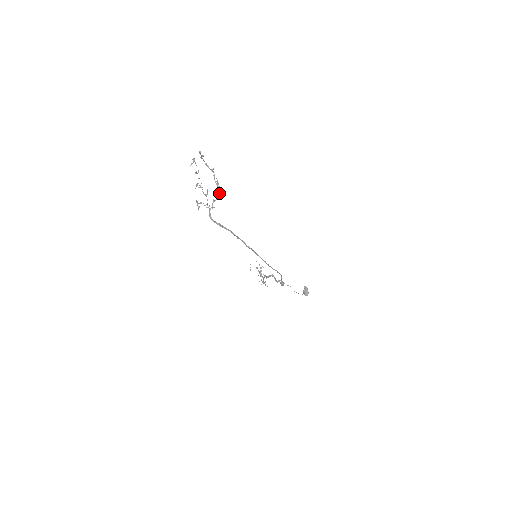
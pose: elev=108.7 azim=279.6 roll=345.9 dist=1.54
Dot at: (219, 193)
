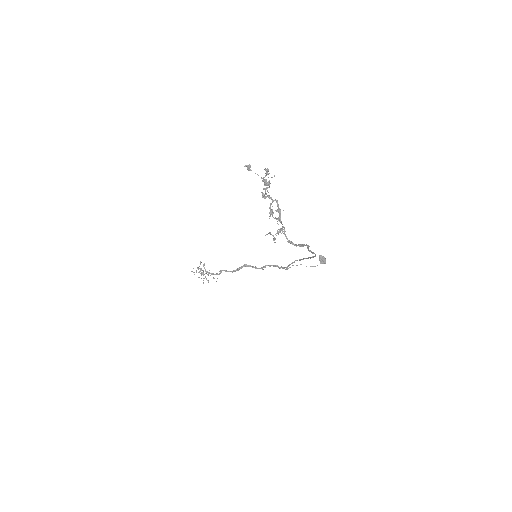
Dot at: (278, 208)
